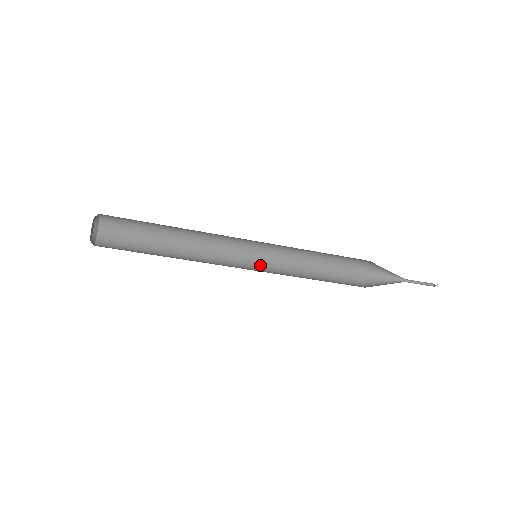
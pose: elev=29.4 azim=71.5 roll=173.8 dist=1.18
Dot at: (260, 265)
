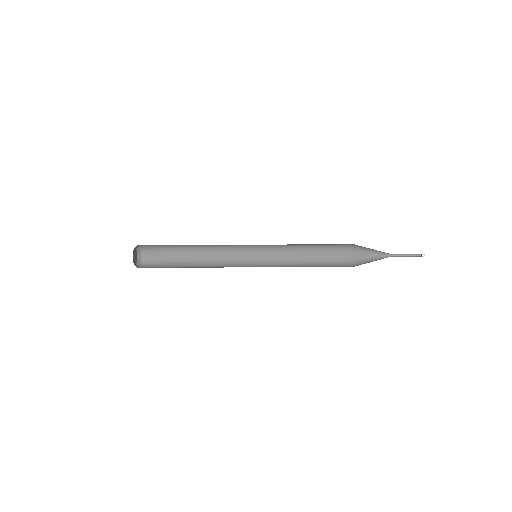
Dot at: (263, 265)
